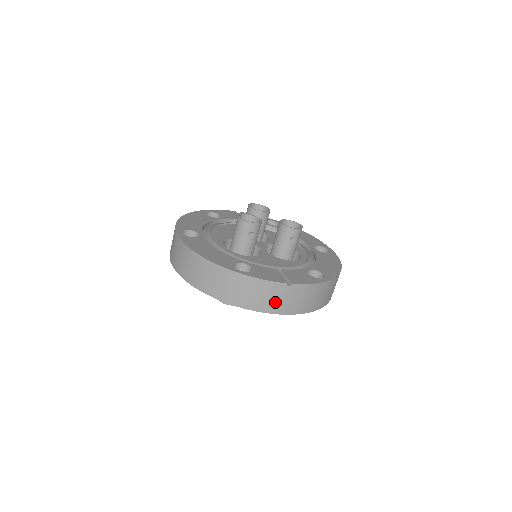
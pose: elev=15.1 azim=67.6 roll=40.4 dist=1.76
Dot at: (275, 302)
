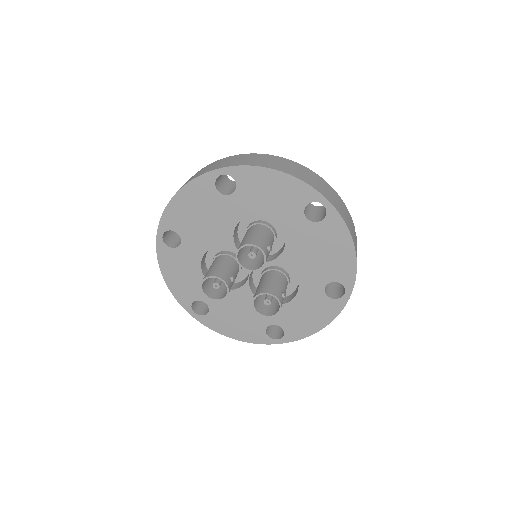
Dot at: (353, 233)
